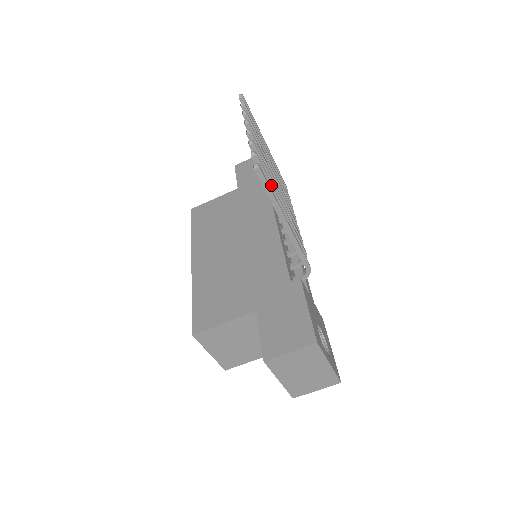
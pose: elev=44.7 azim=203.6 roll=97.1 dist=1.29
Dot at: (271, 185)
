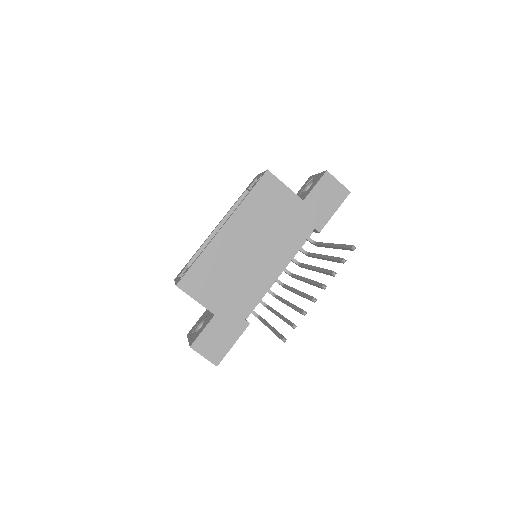
Dot at: occluded
